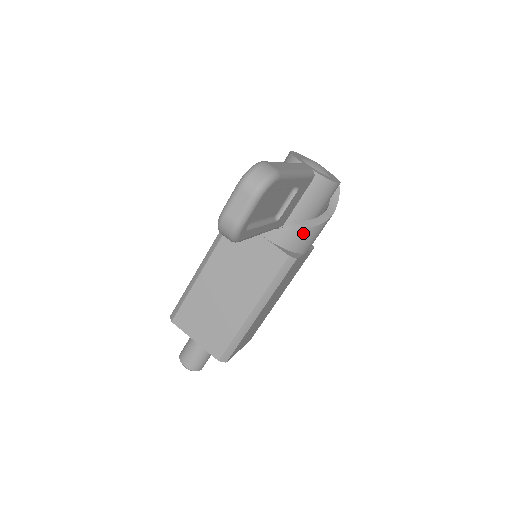
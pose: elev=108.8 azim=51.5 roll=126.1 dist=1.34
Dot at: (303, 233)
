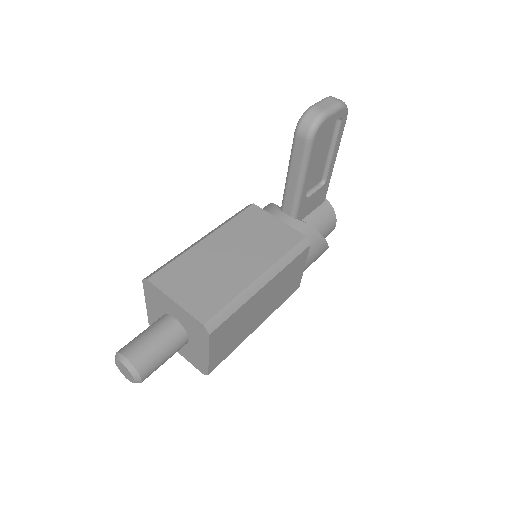
Dot at: (313, 234)
